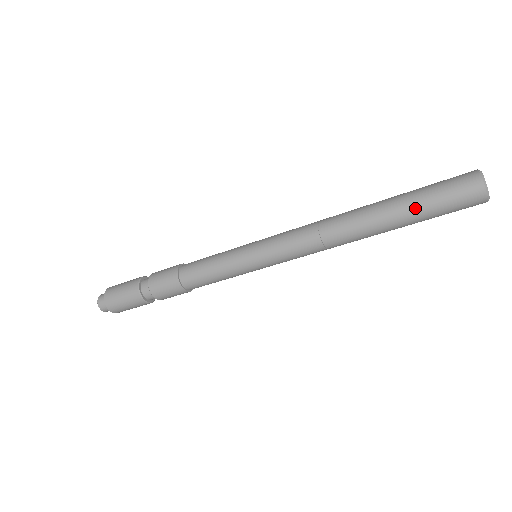
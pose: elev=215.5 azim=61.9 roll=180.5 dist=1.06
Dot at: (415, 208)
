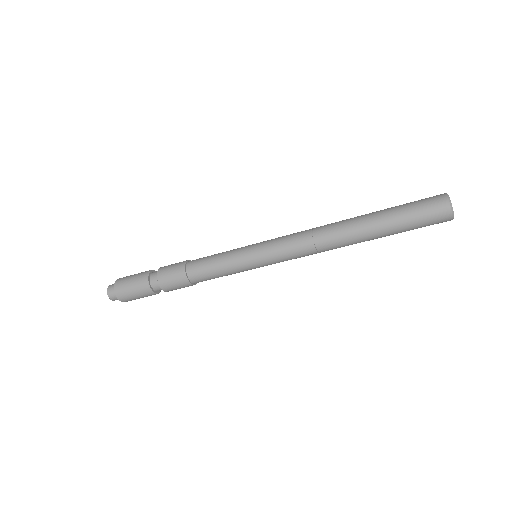
Dot at: (393, 218)
